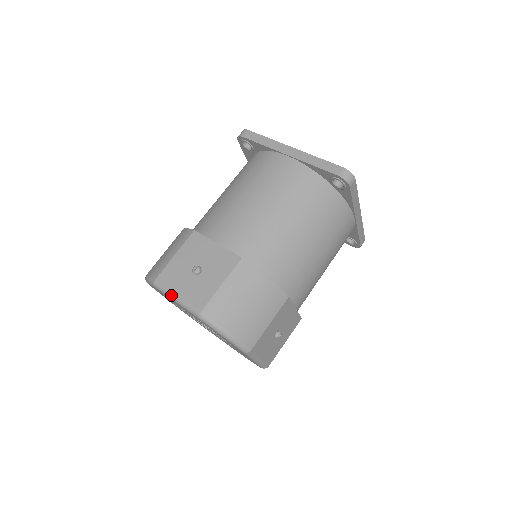
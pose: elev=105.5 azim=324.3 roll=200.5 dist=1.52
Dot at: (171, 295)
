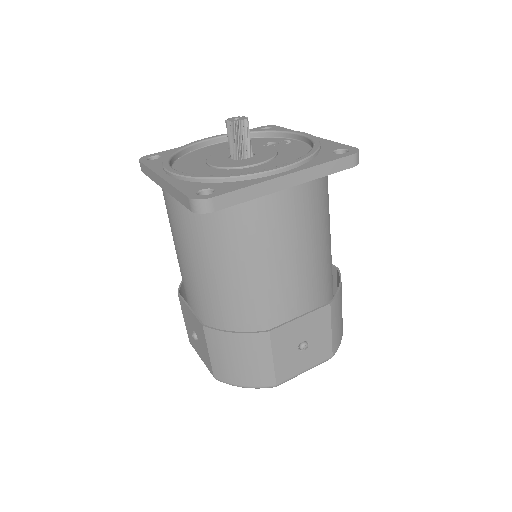
Dot at: (200, 357)
